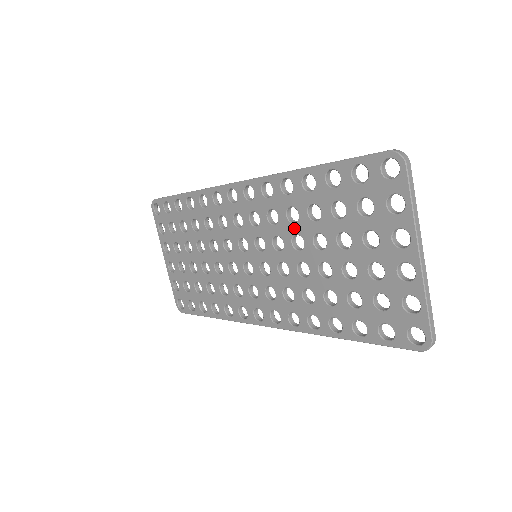
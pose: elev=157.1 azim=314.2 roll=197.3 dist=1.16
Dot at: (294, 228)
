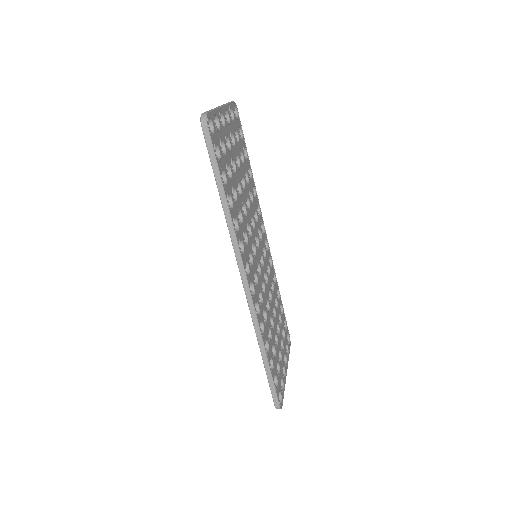
Dot at: occluded
